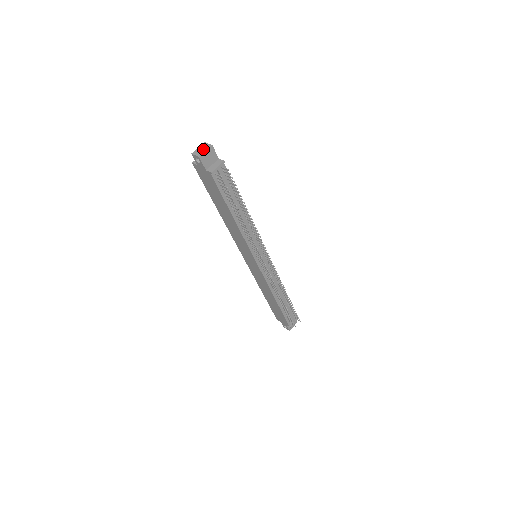
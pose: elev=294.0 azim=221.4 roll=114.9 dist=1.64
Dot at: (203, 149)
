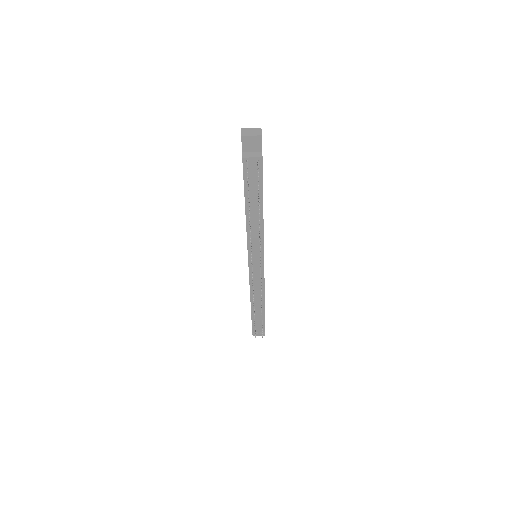
Dot at: (252, 132)
